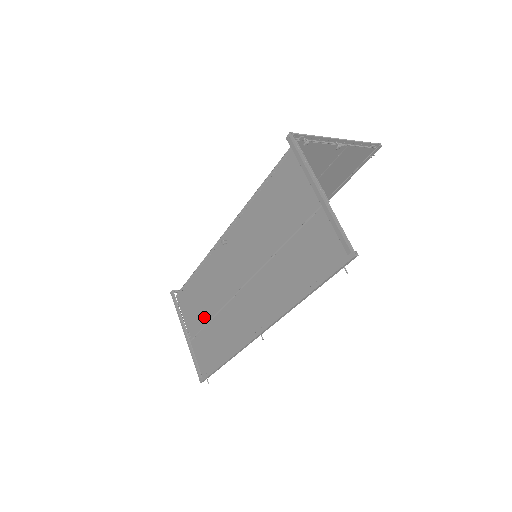
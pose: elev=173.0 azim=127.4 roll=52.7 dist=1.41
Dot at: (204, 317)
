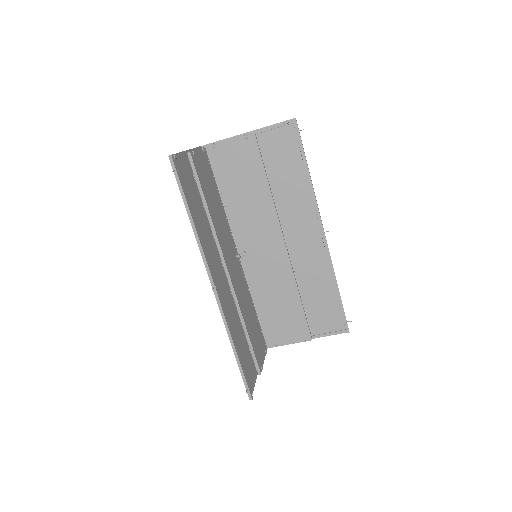
Dot at: (251, 336)
